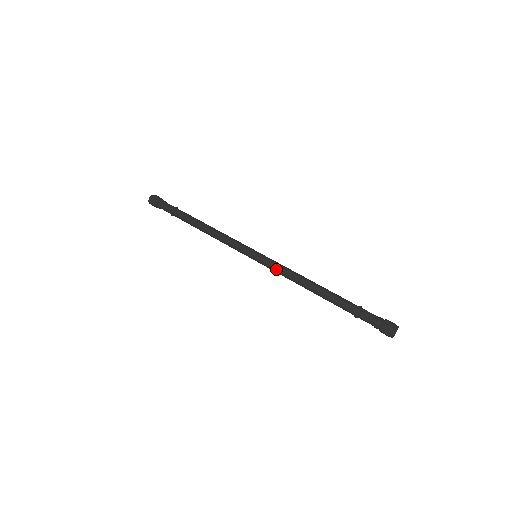
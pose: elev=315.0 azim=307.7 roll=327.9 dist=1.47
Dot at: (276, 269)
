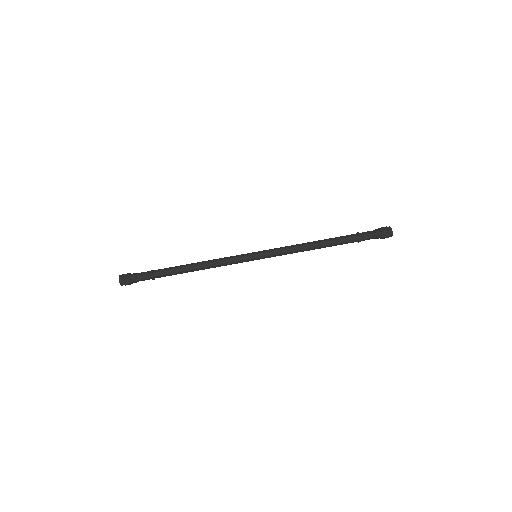
Dot at: occluded
